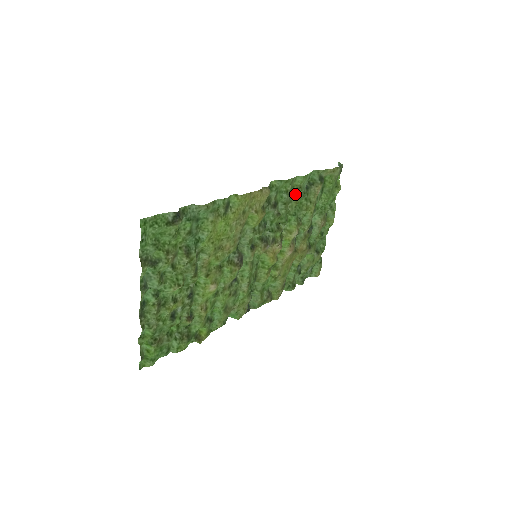
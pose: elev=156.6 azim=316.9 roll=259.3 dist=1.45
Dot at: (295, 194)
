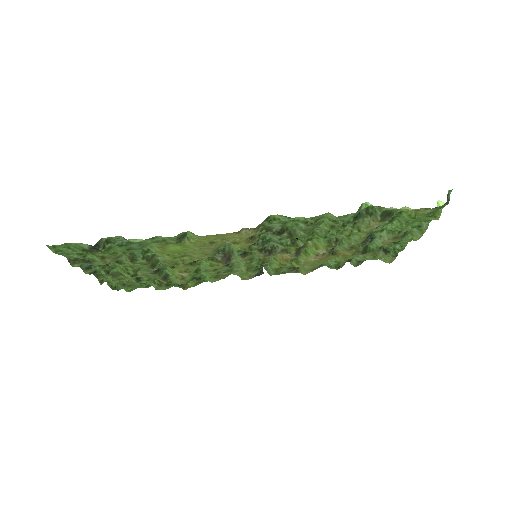
Dot at: (327, 222)
